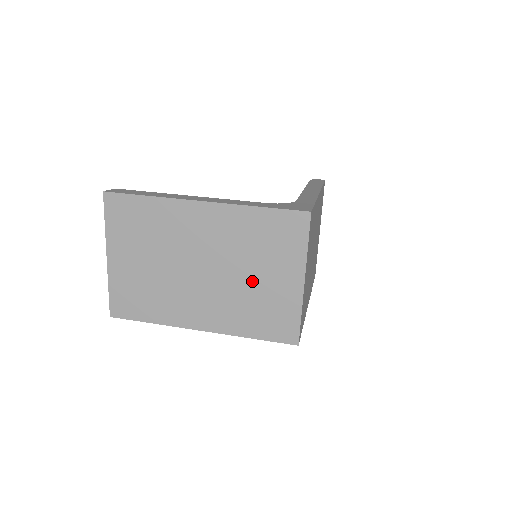
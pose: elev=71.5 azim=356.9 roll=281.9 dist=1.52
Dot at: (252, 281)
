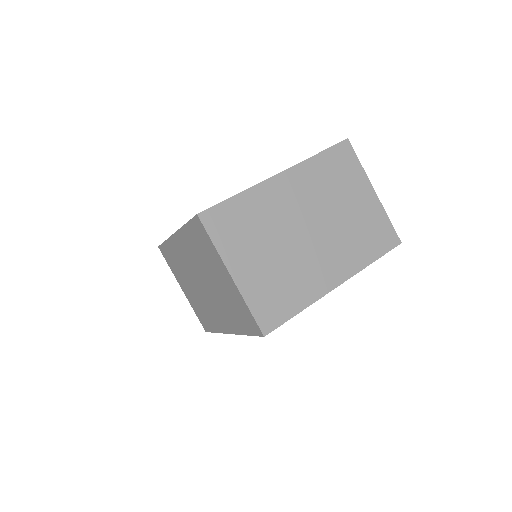
Dot at: (218, 285)
